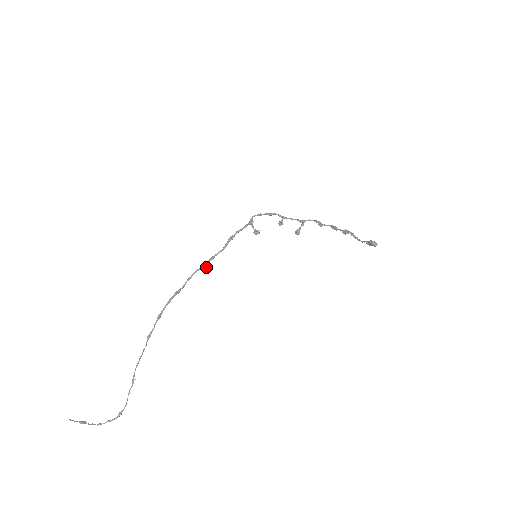
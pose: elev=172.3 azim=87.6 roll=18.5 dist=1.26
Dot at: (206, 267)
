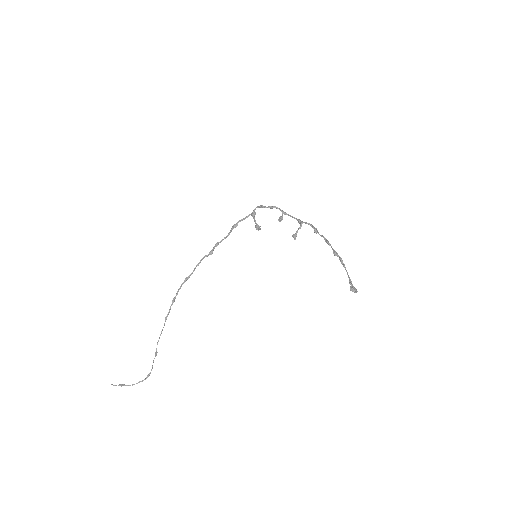
Dot at: (212, 253)
